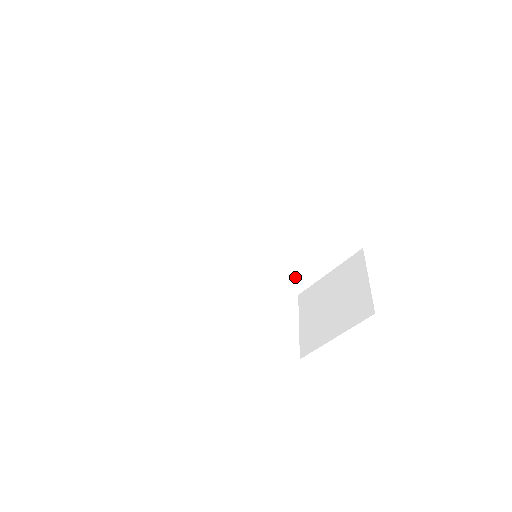
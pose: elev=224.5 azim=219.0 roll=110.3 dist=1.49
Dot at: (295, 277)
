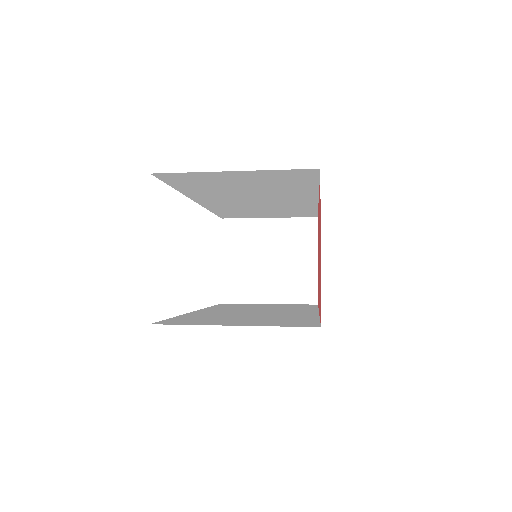
Dot at: (236, 215)
